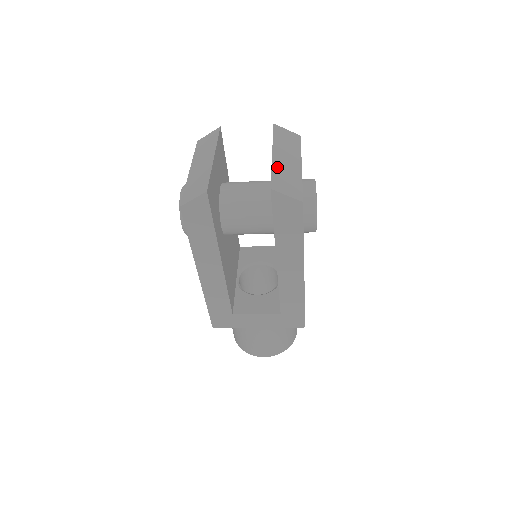
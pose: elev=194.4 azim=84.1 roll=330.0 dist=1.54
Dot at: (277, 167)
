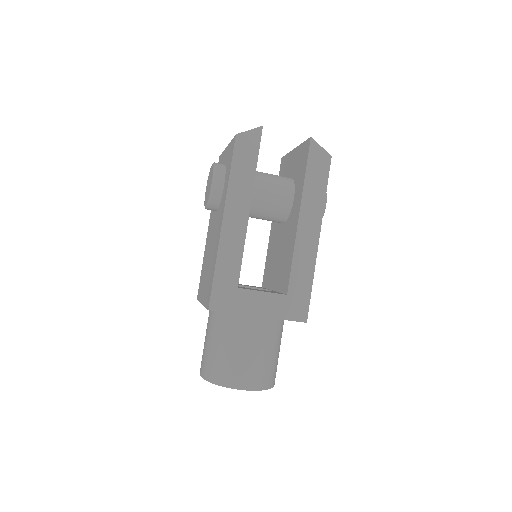
Dot at: occluded
